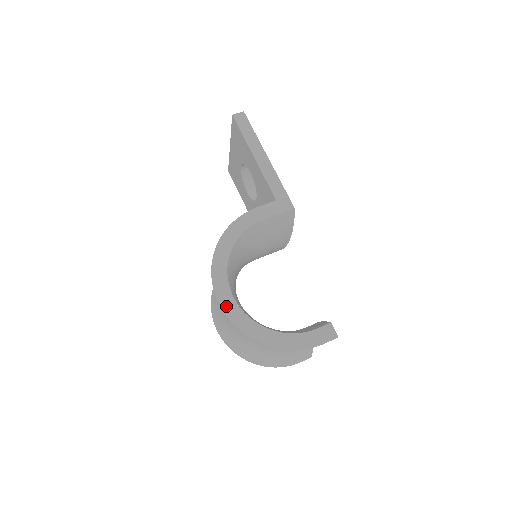
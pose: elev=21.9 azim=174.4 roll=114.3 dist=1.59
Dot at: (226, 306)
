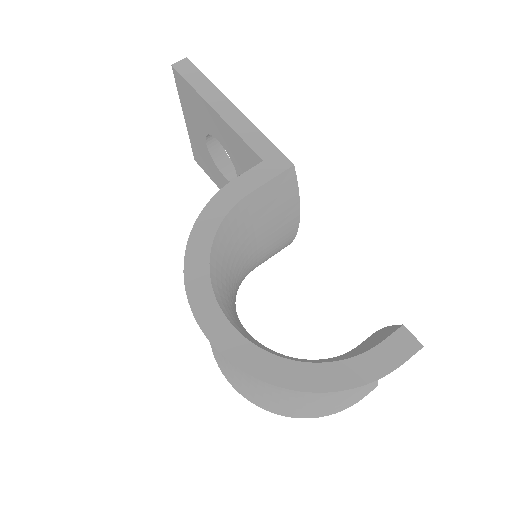
Dot at: (222, 341)
